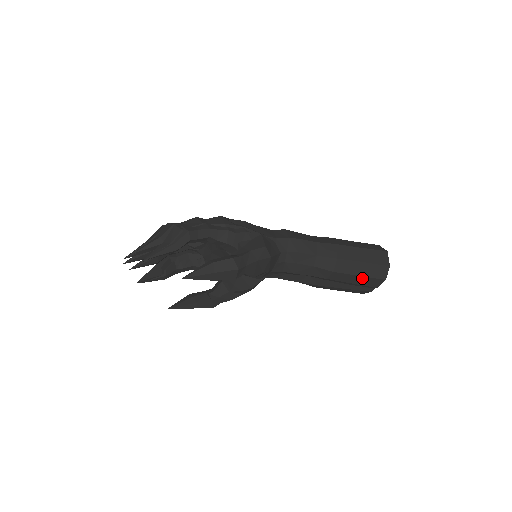
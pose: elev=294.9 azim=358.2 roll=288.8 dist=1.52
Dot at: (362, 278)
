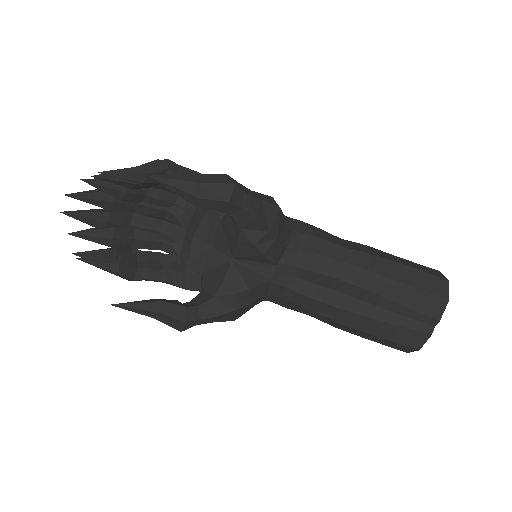
Dot at: (414, 292)
